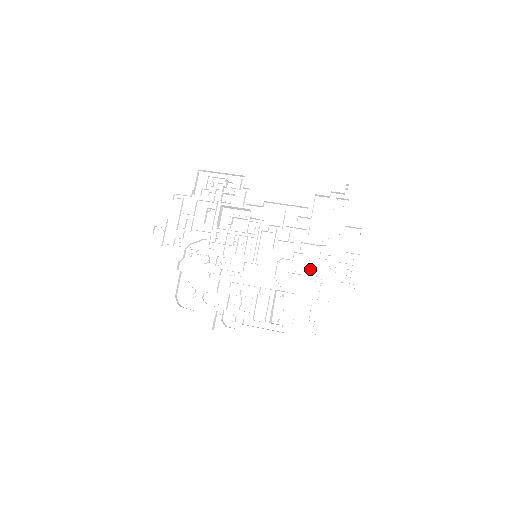
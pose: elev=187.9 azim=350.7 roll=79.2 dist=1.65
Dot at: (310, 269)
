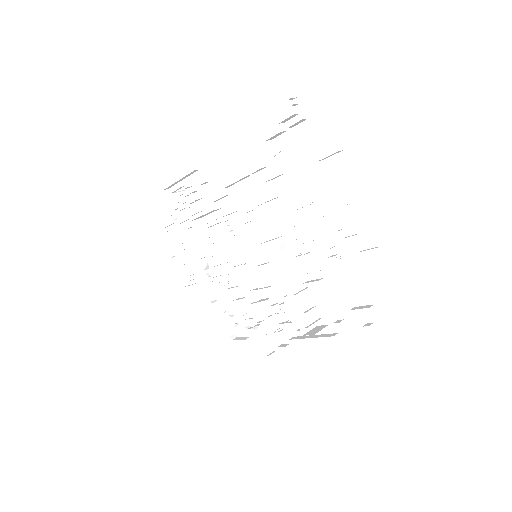
Dot at: (318, 240)
